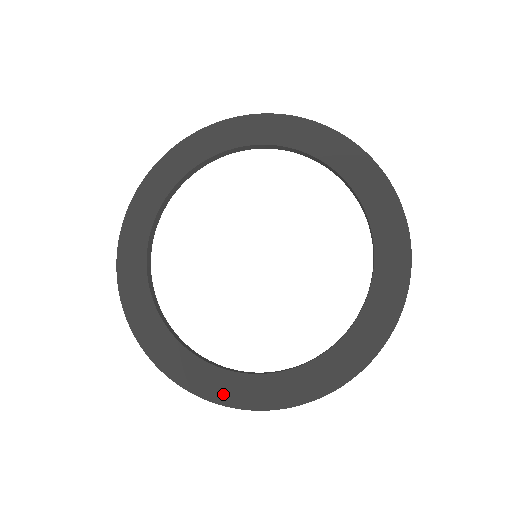
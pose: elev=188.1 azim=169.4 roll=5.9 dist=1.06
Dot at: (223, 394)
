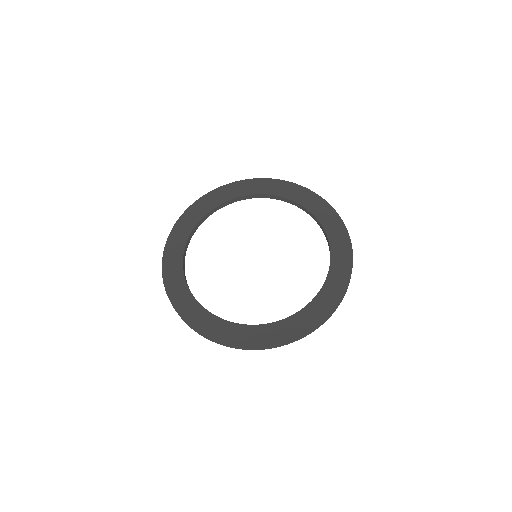
Dot at: (321, 313)
